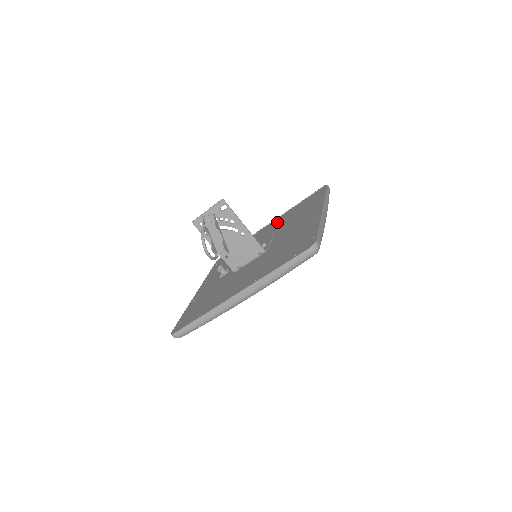
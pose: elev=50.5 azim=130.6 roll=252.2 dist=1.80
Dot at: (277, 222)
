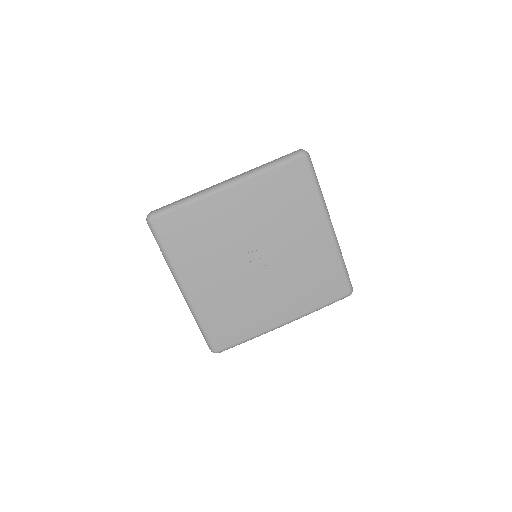
Dot at: occluded
